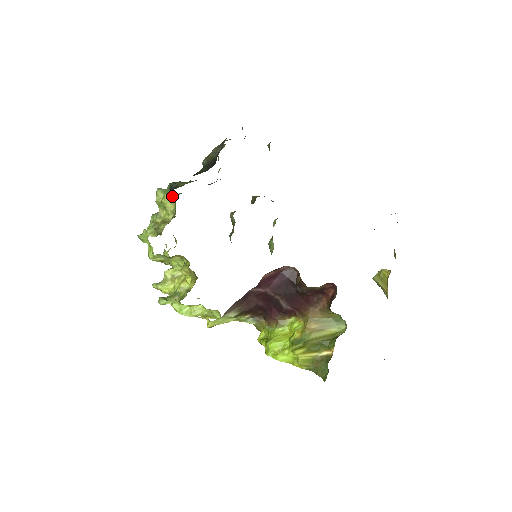
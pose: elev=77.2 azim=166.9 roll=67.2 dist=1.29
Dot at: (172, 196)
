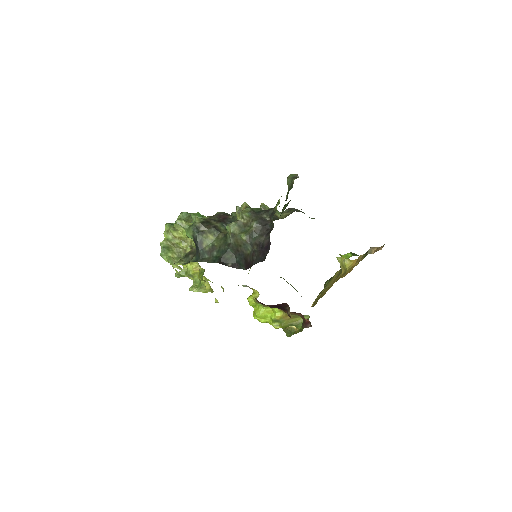
Dot at: (194, 240)
